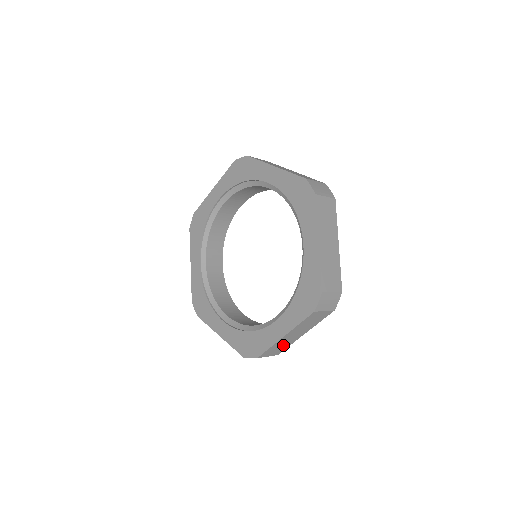
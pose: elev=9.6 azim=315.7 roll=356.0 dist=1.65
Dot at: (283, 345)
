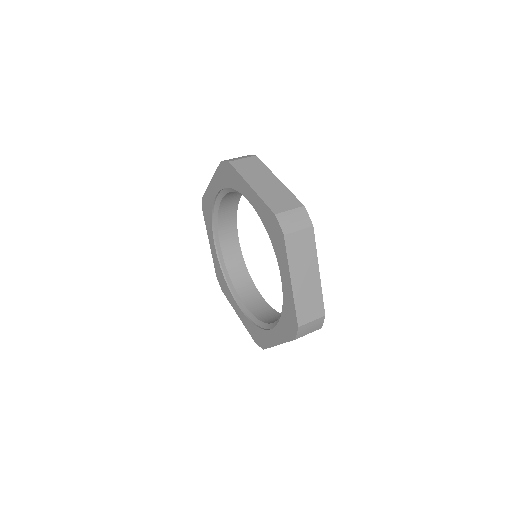
Dot at: occluded
